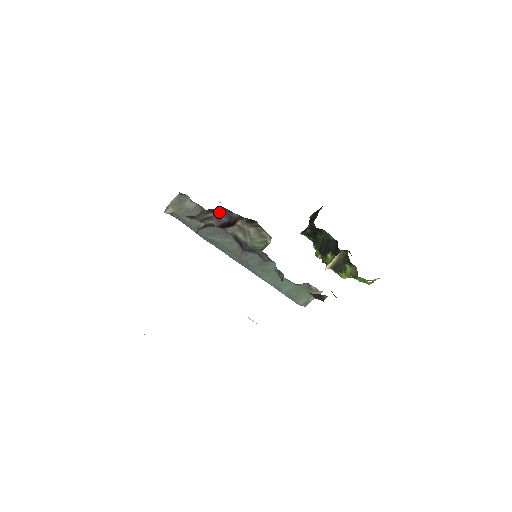
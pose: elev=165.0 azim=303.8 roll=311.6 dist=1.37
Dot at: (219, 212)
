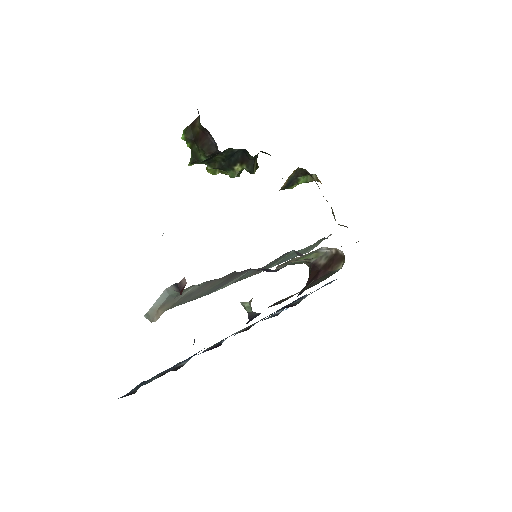
Dot at: occluded
